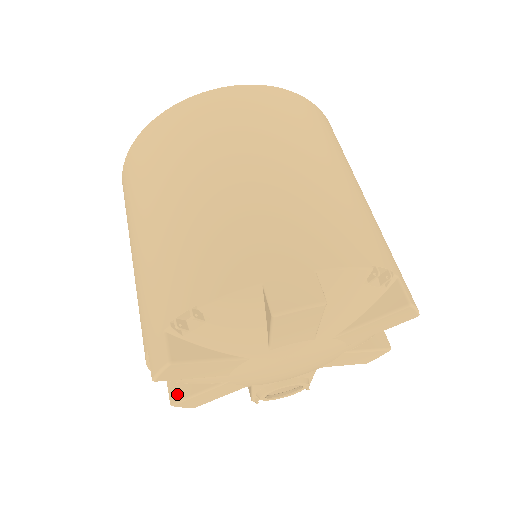
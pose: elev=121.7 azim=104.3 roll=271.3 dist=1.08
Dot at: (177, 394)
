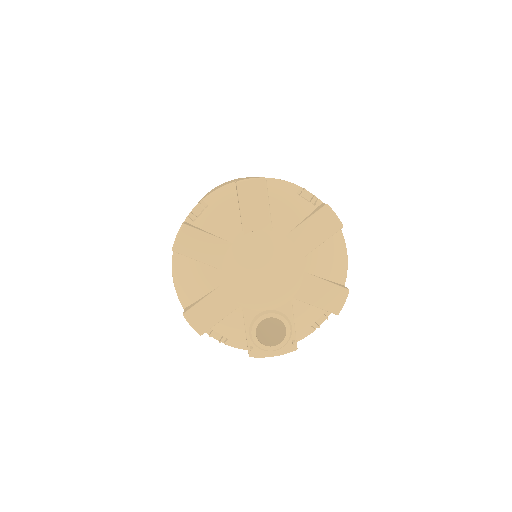
Dot at: (189, 308)
